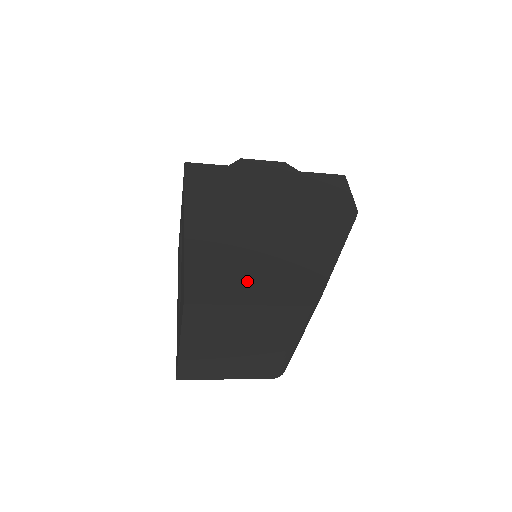
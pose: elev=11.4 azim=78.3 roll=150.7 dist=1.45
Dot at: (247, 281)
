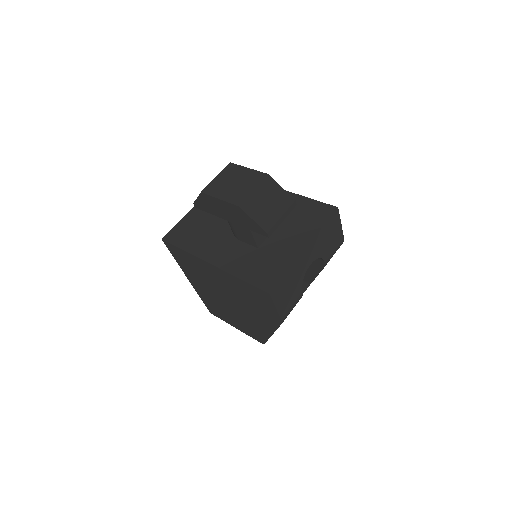
Dot at: (229, 319)
